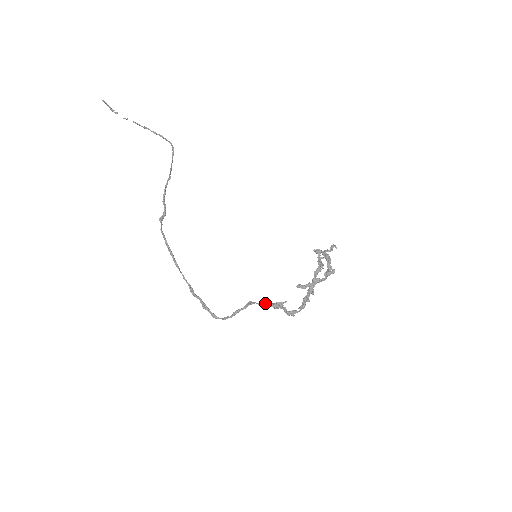
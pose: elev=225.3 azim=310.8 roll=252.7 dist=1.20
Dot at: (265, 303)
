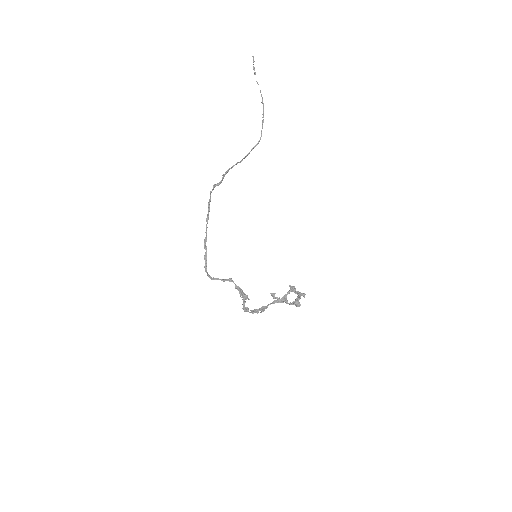
Dot at: (239, 288)
